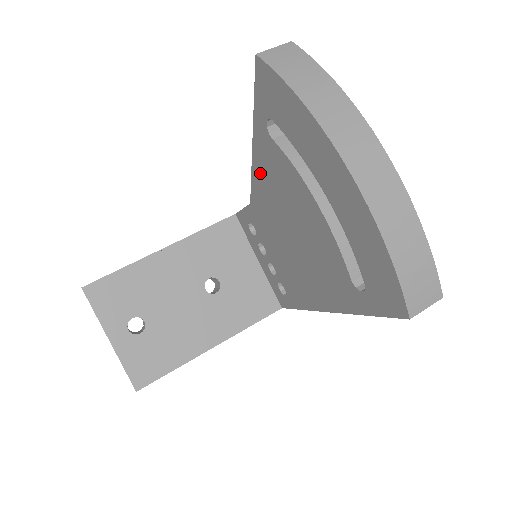
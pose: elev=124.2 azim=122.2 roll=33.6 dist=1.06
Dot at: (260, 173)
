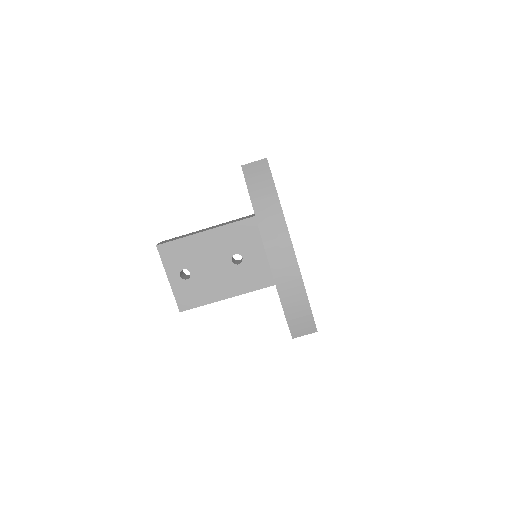
Dot at: occluded
